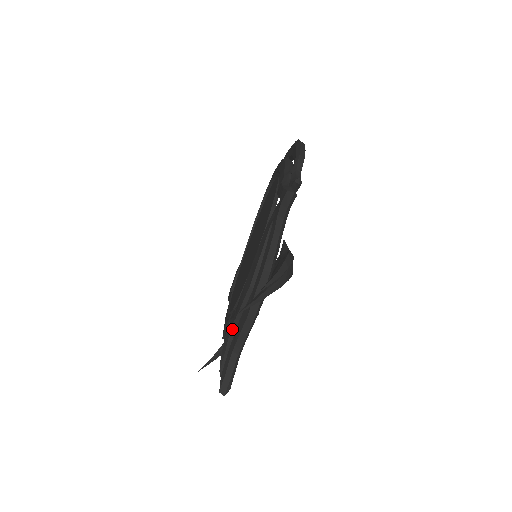
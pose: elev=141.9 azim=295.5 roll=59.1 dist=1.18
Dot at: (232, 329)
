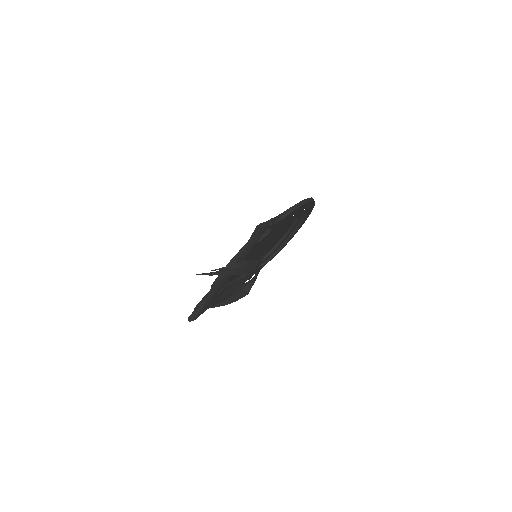
Dot at: occluded
